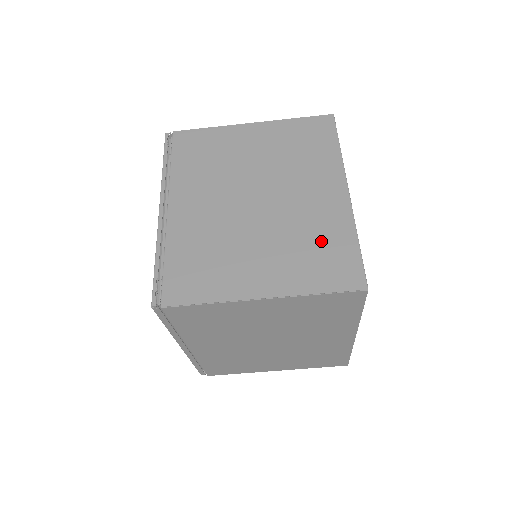
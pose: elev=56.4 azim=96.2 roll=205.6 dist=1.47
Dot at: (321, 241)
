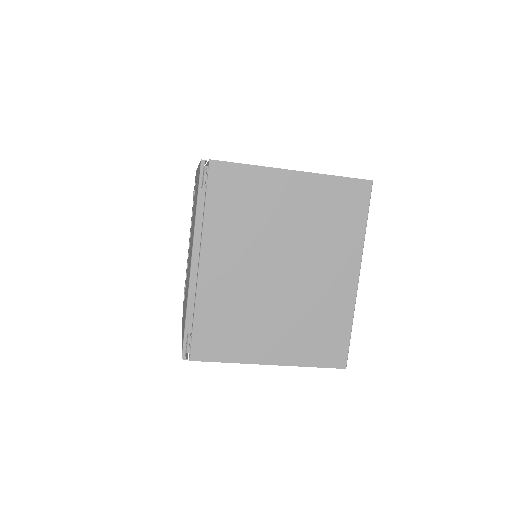
Dot at: (324, 323)
